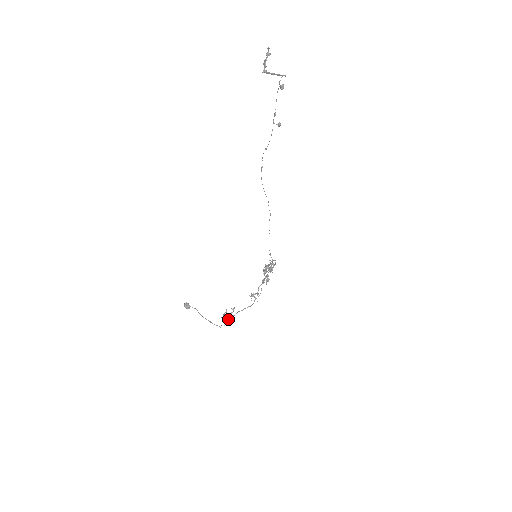
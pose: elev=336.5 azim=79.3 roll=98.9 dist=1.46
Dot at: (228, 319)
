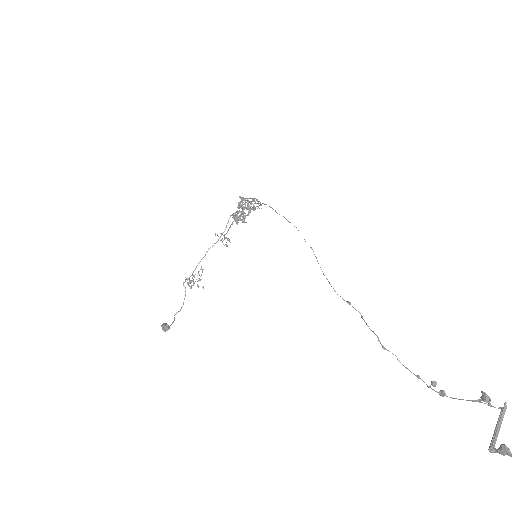
Dot at: (194, 282)
